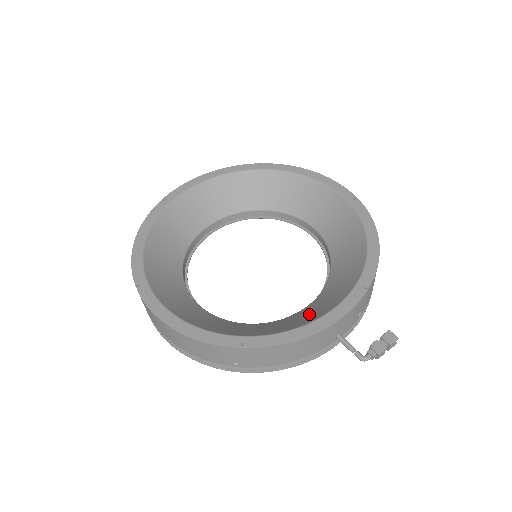
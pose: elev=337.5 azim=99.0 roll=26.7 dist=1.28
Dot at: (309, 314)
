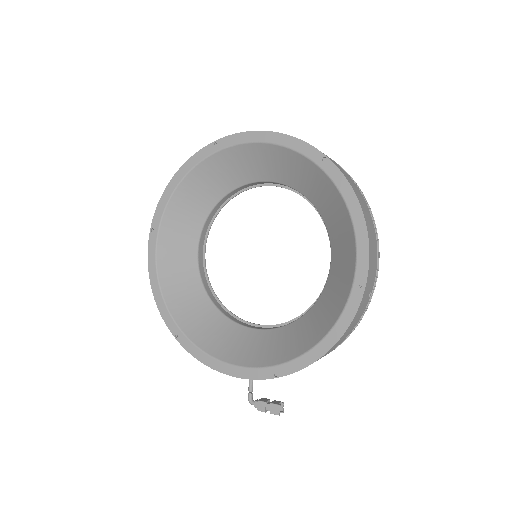
Dot at: (239, 346)
